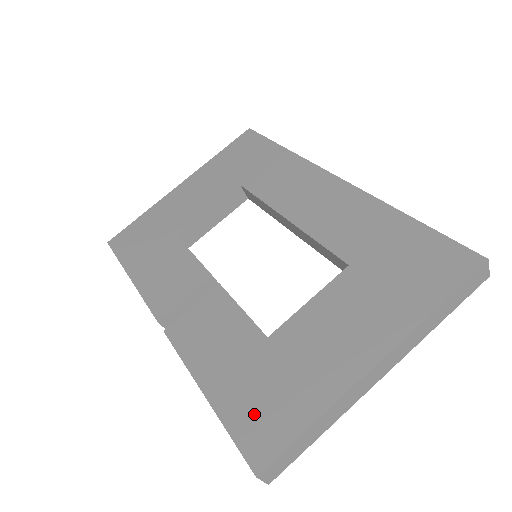
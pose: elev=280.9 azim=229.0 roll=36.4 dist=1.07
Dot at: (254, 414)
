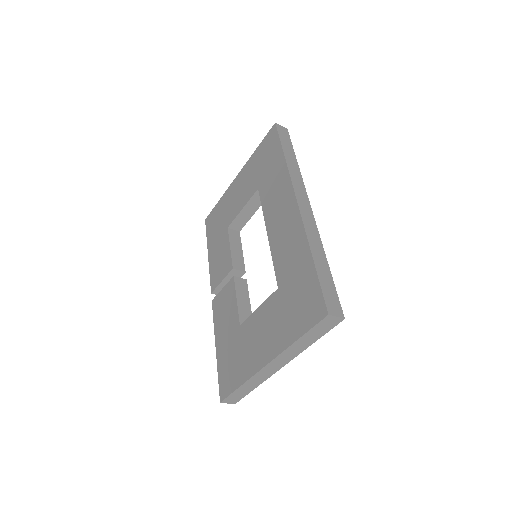
Dot at: (226, 370)
